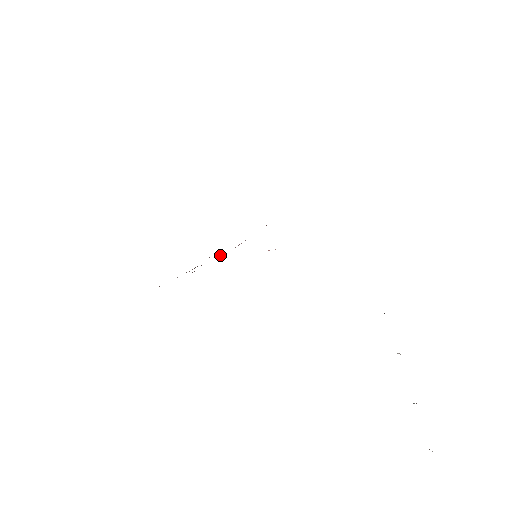
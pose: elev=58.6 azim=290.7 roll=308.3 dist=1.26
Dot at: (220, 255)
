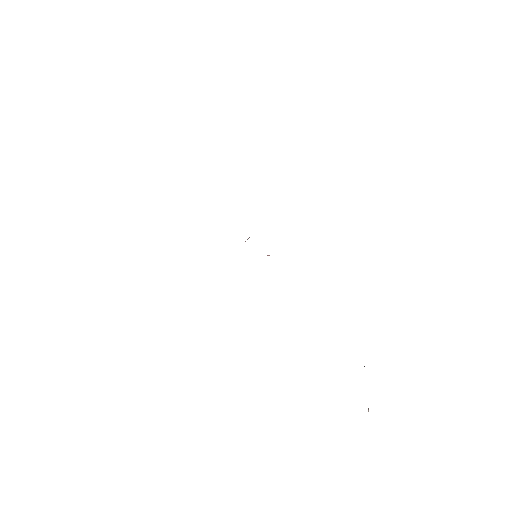
Dot at: occluded
